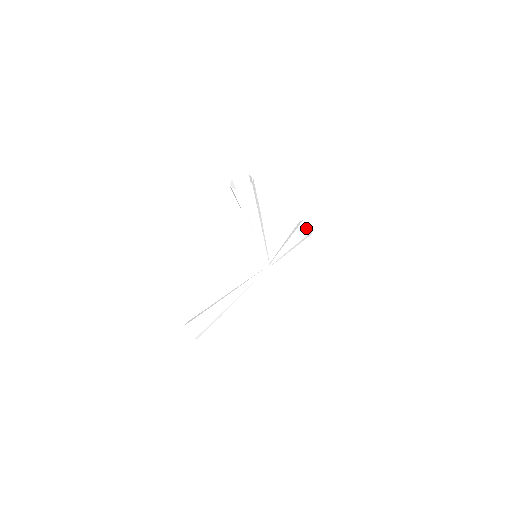
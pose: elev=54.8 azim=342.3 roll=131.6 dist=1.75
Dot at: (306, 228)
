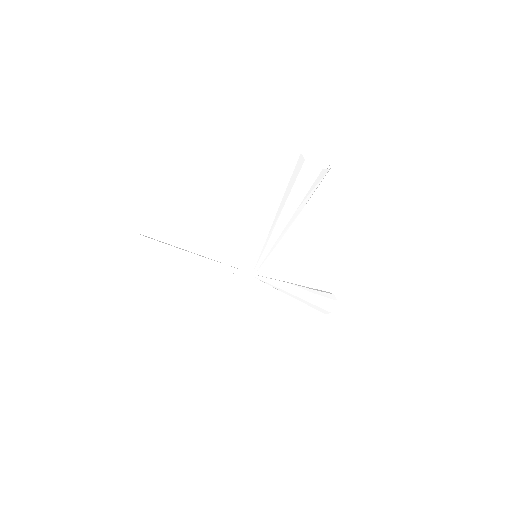
Dot at: (327, 301)
